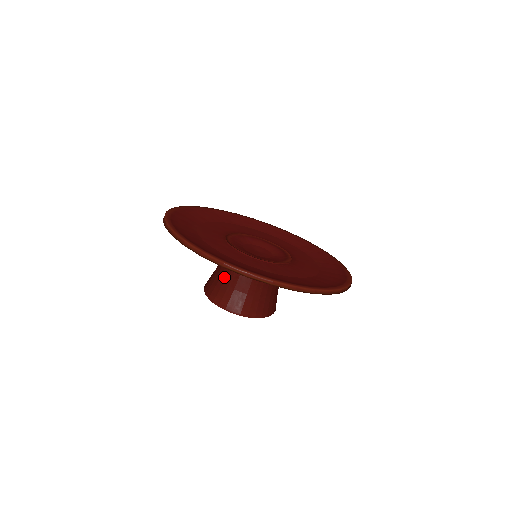
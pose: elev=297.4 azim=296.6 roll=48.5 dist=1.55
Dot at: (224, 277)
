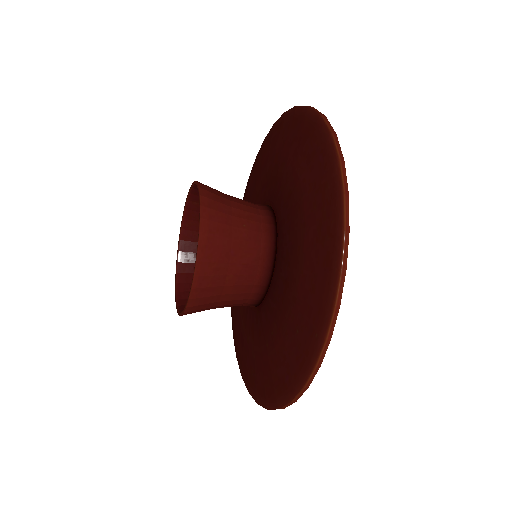
Dot at: occluded
